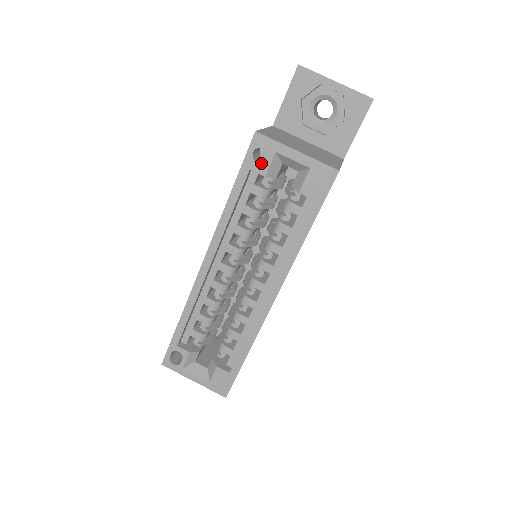
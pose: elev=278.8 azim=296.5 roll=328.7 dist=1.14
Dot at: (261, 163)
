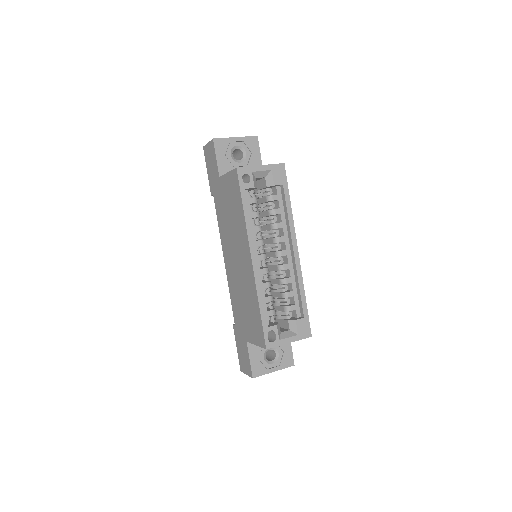
Dot at: (248, 182)
